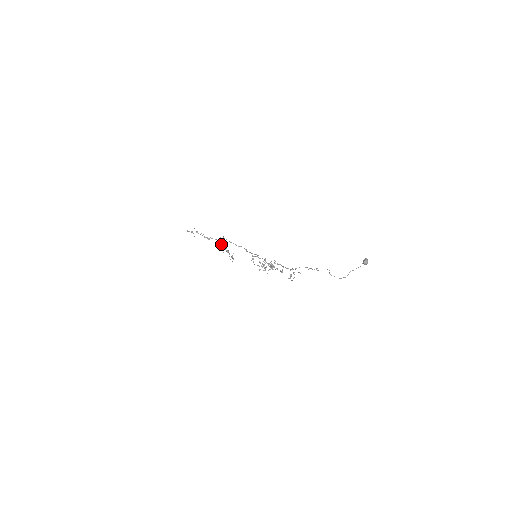
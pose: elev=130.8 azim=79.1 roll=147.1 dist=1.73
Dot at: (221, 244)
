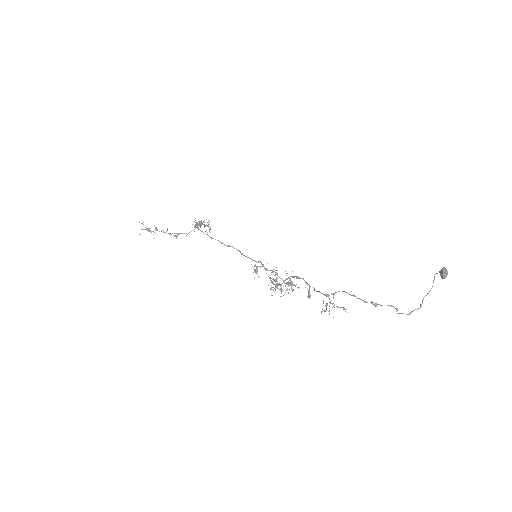
Dot at: occluded
